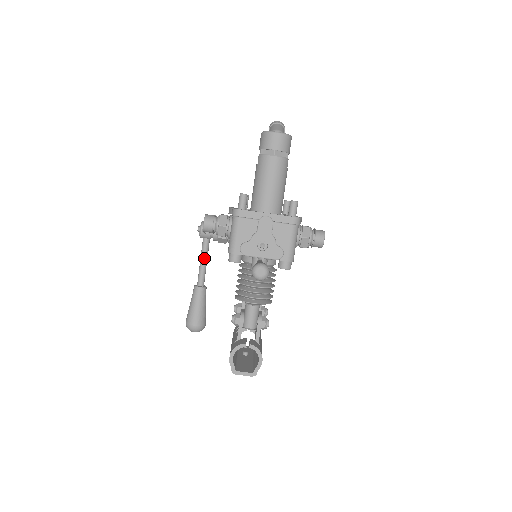
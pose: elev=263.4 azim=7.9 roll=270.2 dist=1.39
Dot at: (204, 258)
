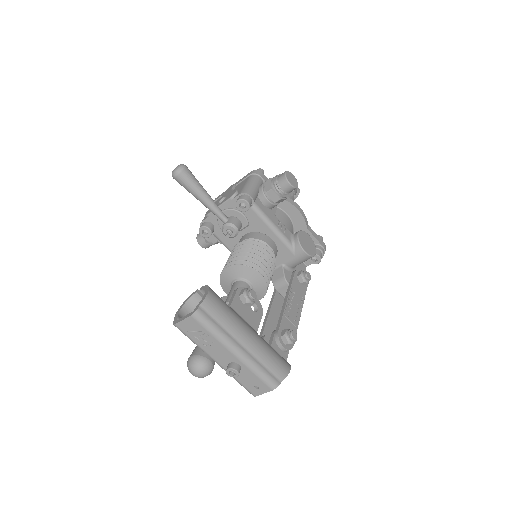
Dot at: occluded
